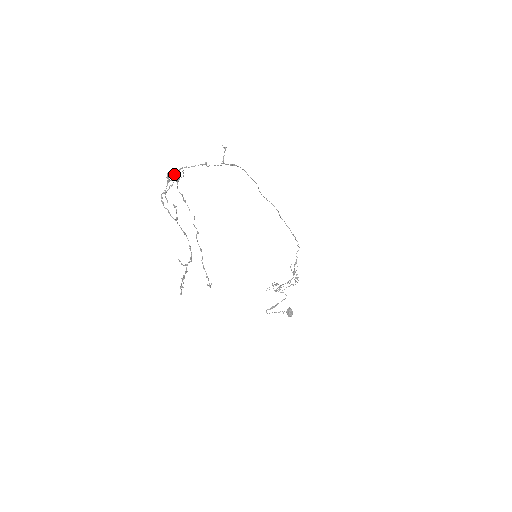
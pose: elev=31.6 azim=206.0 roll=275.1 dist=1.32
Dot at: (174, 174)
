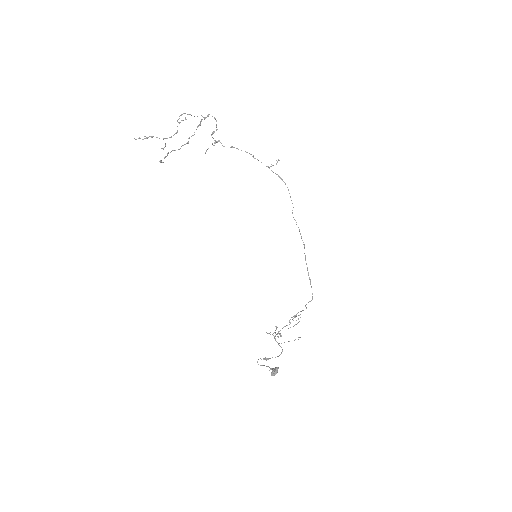
Dot at: occluded
